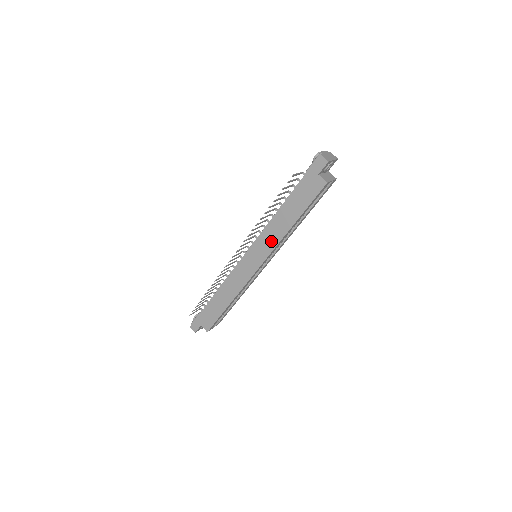
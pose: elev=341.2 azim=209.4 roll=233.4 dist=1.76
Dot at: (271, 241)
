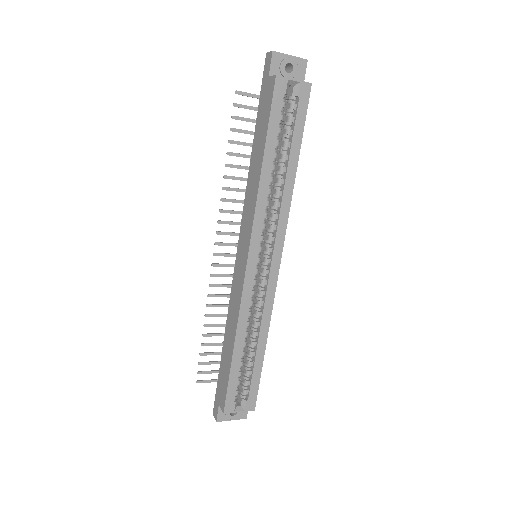
Dot at: (250, 210)
